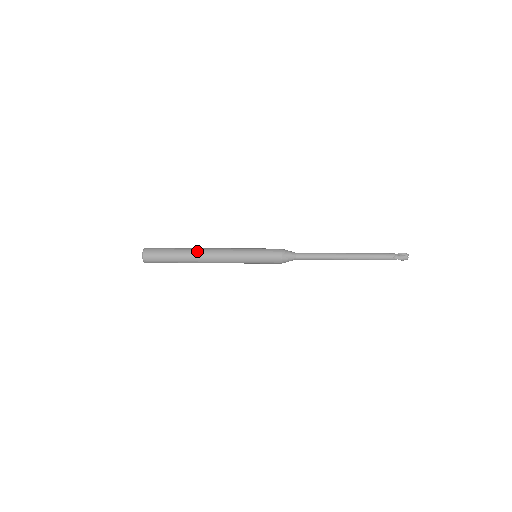
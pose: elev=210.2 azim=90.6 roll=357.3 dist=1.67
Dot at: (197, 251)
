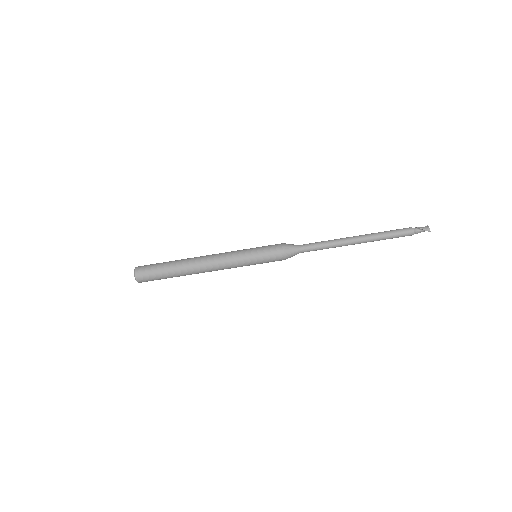
Dot at: occluded
